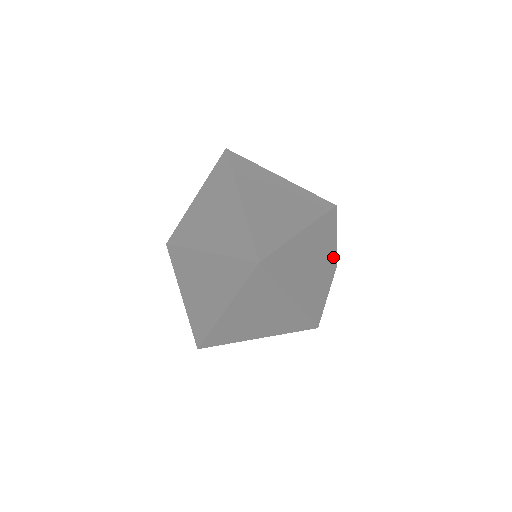
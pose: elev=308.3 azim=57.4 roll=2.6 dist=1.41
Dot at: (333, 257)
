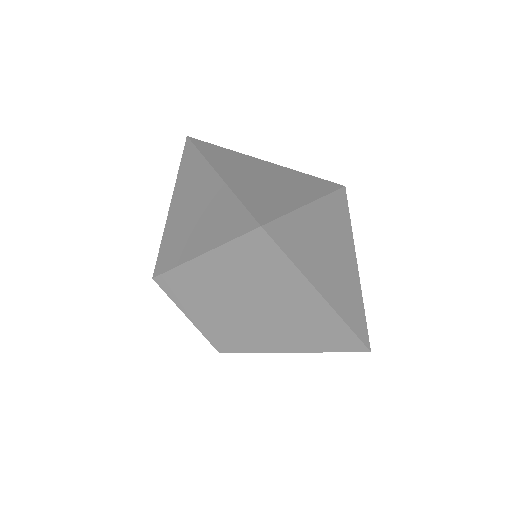
Dot at: occluded
